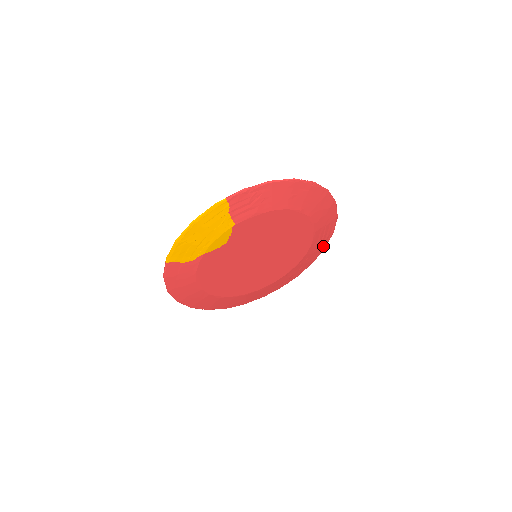
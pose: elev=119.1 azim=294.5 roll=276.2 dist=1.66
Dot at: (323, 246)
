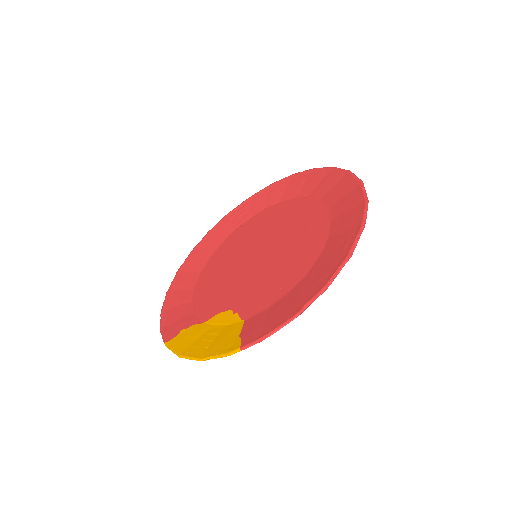
Dot at: (332, 174)
